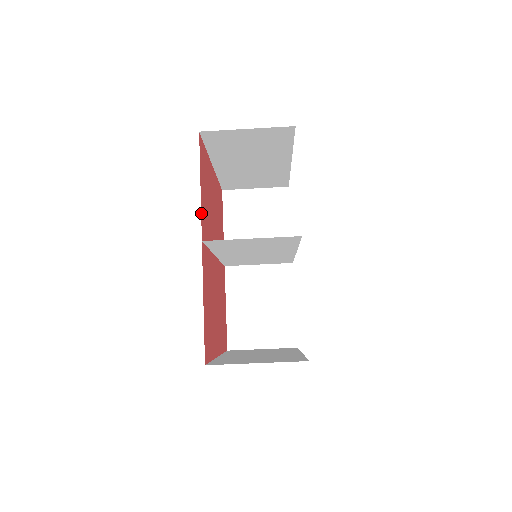
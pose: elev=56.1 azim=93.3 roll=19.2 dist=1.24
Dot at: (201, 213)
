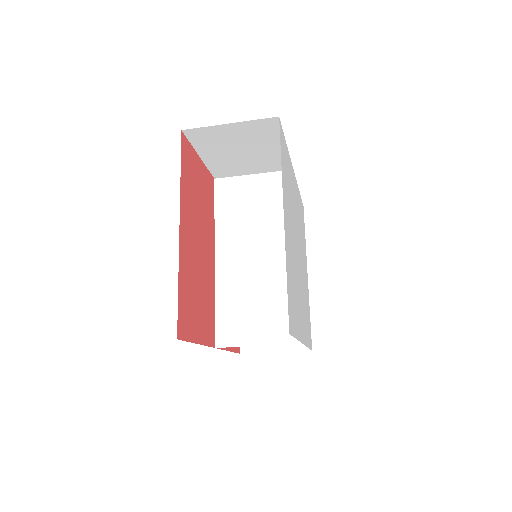
Dot at: (206, 344)
